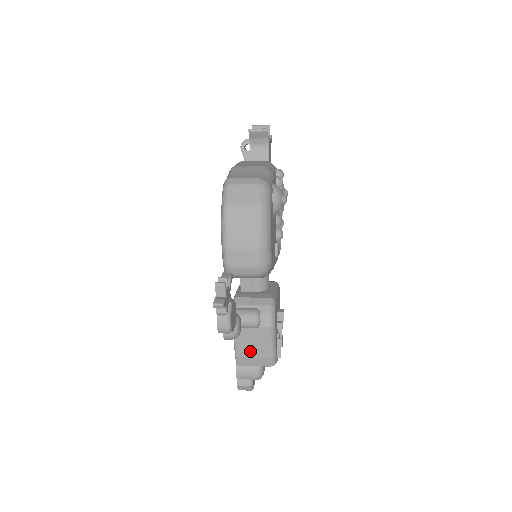
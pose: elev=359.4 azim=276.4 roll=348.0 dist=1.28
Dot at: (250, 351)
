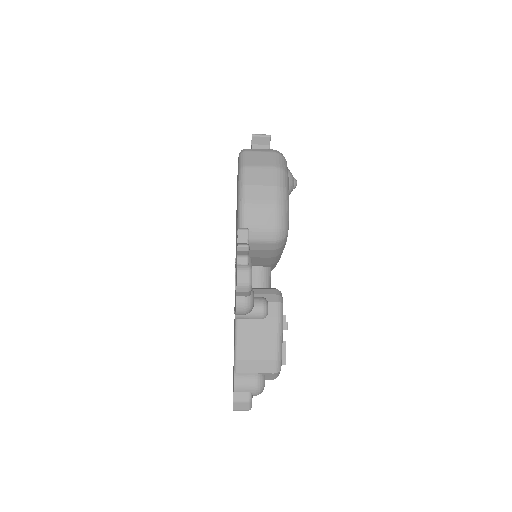
Dot at: (253, 351)
